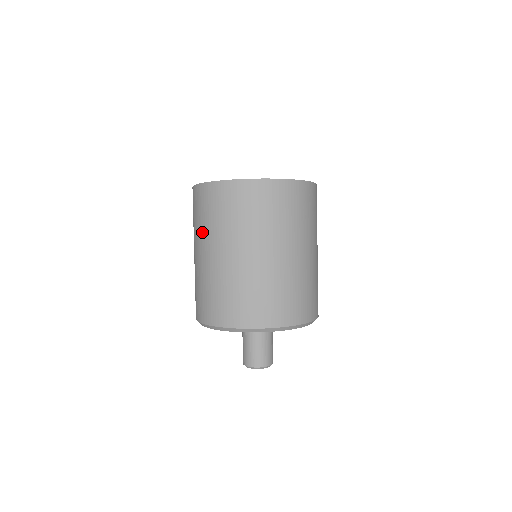
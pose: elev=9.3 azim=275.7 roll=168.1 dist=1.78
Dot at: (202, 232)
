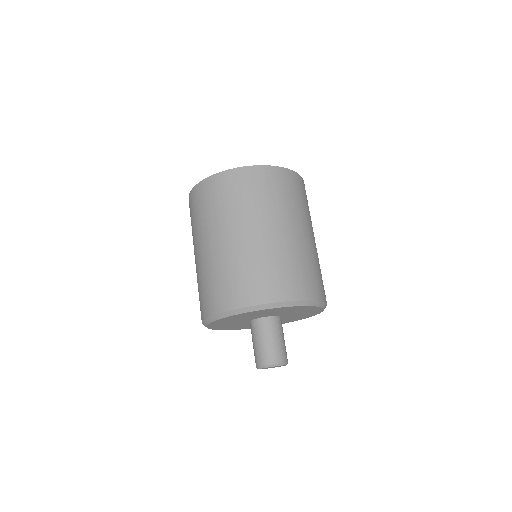
Dot at: (227, 216)
